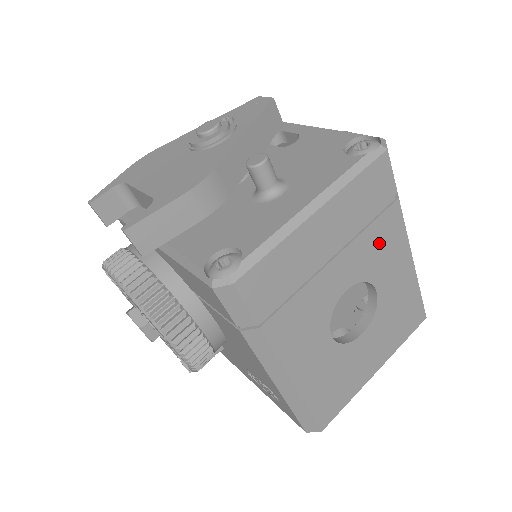
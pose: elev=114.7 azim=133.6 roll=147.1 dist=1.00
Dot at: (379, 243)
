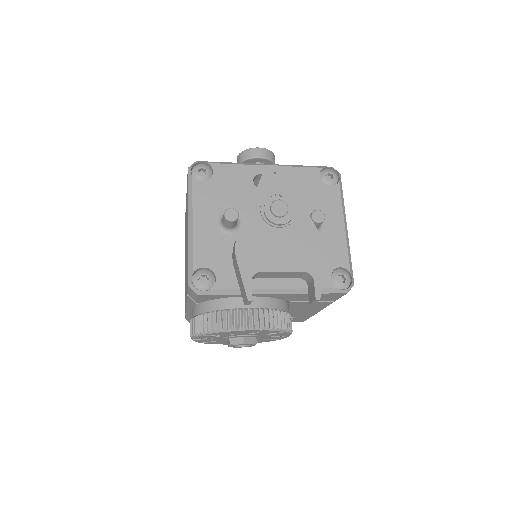
Dot at: occluded
